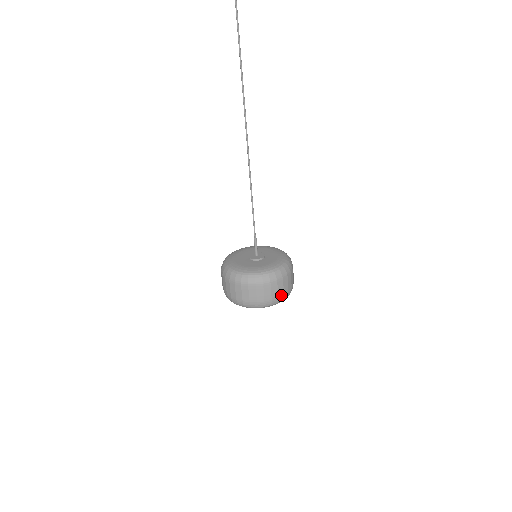
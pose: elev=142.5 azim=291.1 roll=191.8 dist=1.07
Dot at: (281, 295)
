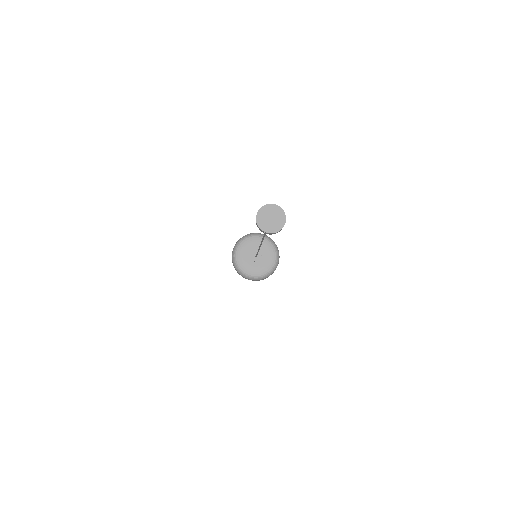
Dot at: occluded
